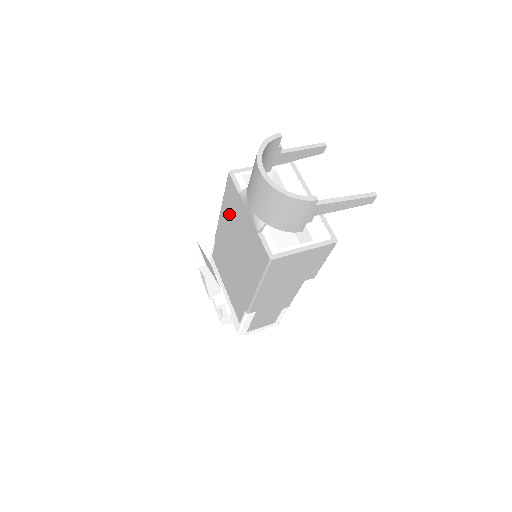
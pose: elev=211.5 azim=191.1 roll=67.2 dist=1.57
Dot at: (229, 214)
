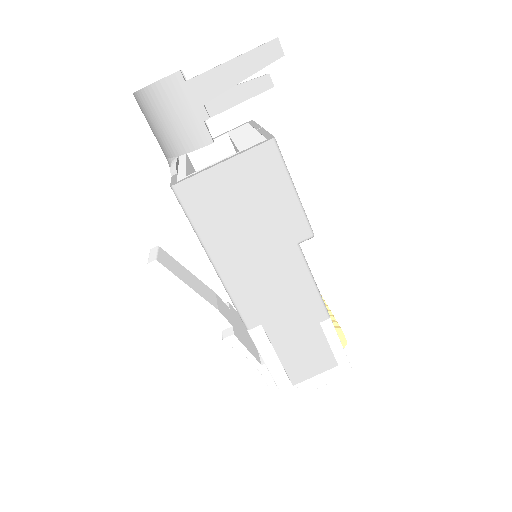
Dot at: occluded
